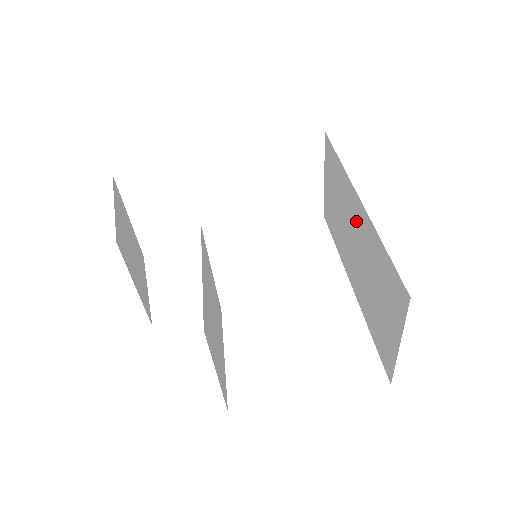
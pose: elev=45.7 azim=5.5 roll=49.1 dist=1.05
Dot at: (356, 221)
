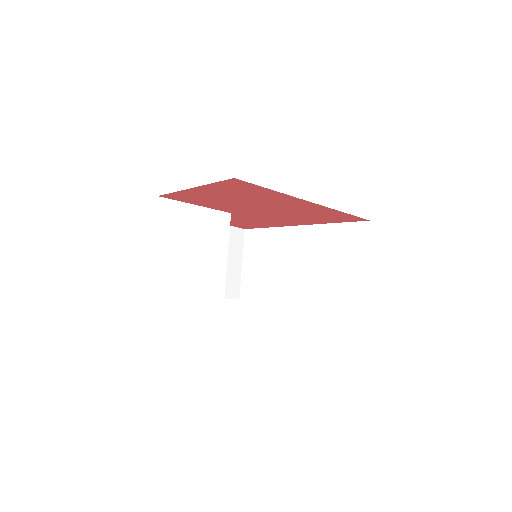
Dot at: occluded
